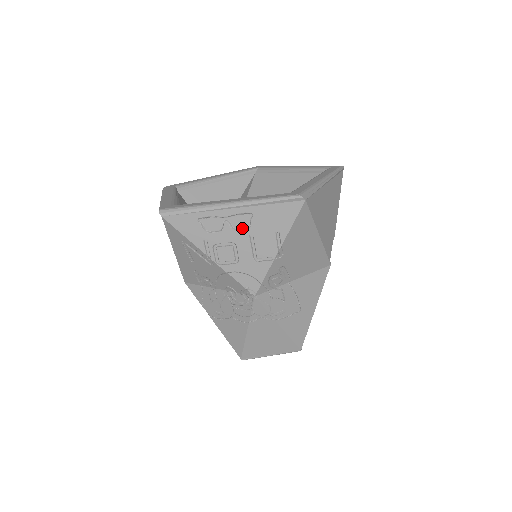
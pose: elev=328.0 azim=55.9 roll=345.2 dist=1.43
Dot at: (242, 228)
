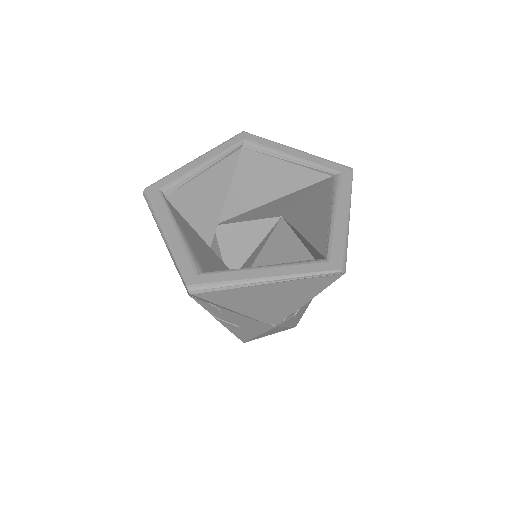
Dot at: occluded
